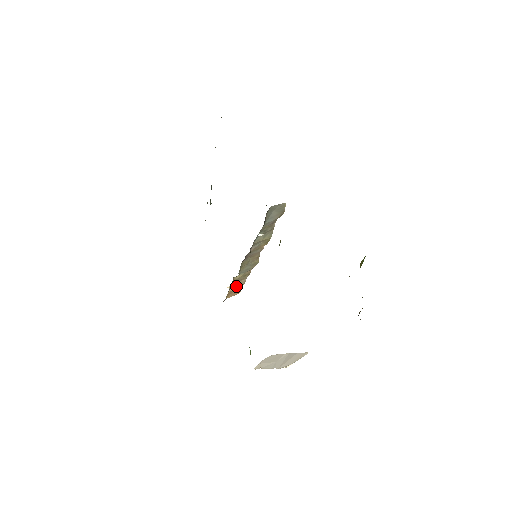
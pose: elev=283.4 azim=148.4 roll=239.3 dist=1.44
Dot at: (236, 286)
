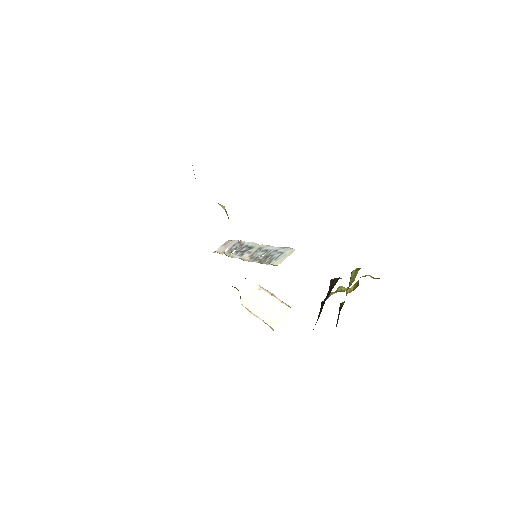
Dot at: occluded
